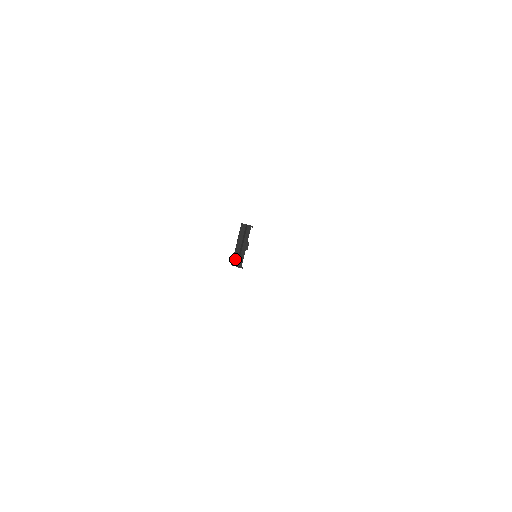
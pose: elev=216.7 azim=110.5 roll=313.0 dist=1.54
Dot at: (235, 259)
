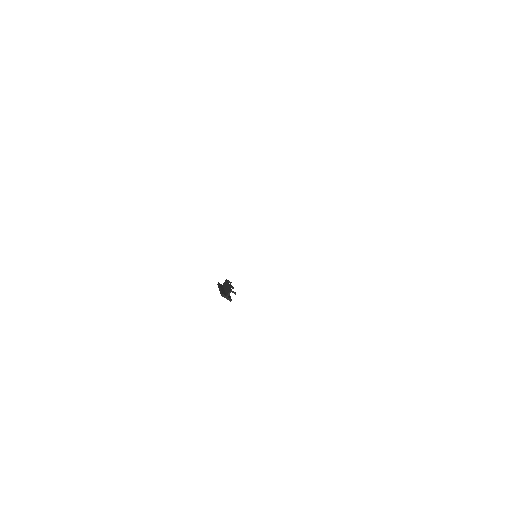
Dot at: (223, 293)
